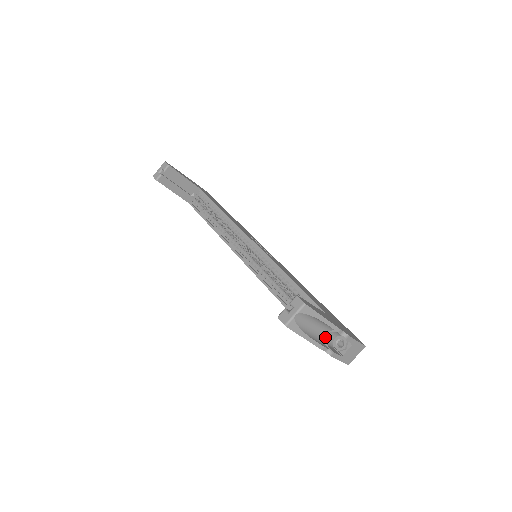
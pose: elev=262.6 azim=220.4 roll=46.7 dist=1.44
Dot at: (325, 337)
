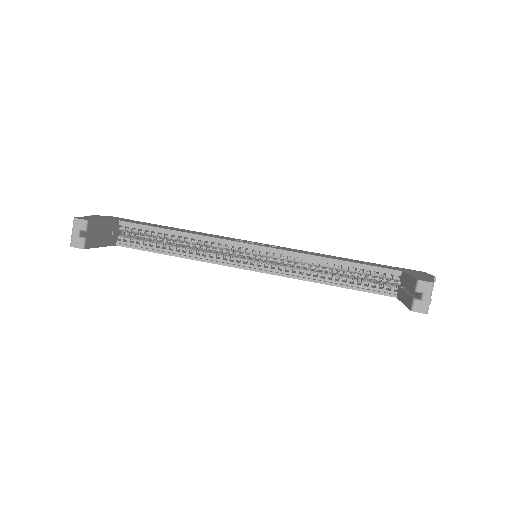
Dot at: occluded
